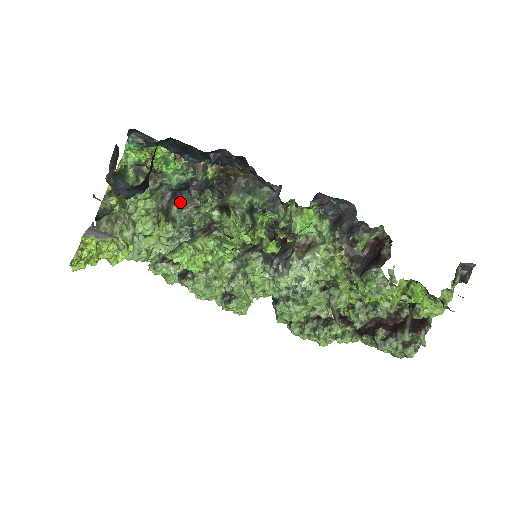
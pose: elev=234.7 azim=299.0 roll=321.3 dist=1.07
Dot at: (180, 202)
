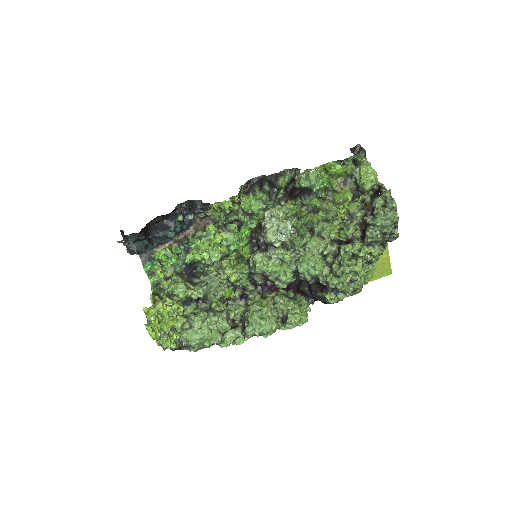
Dot at: (196, 276)
